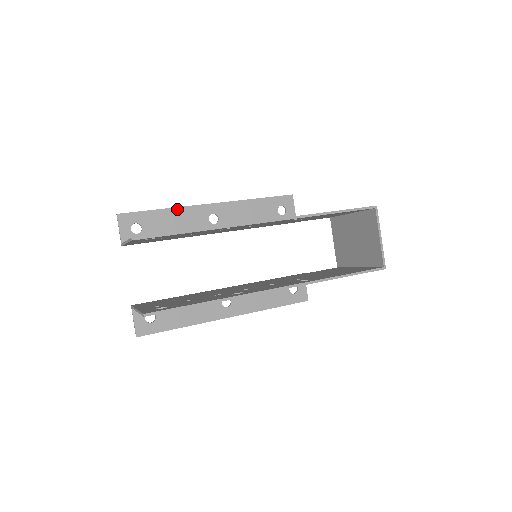
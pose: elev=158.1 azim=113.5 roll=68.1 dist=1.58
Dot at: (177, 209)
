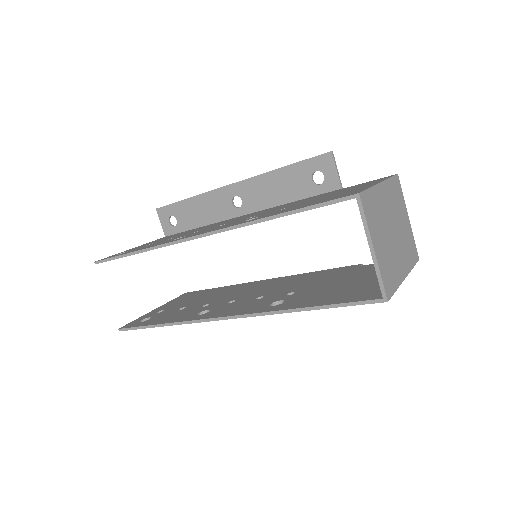
Dot at: (201, 196)
